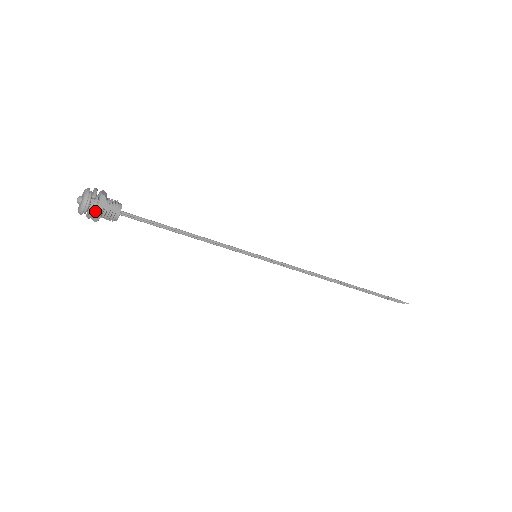
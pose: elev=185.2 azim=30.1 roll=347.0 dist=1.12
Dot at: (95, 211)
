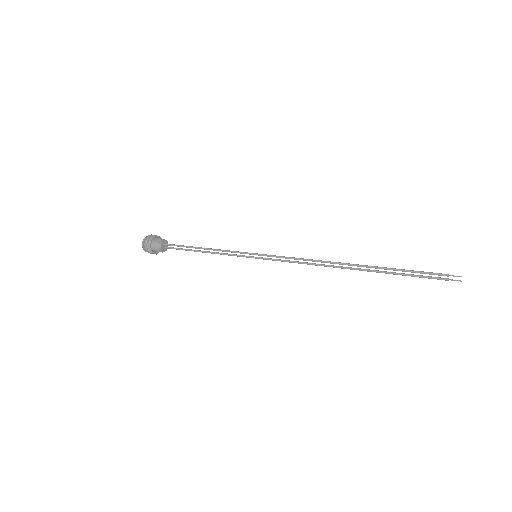
Dot at: (149, 245)
